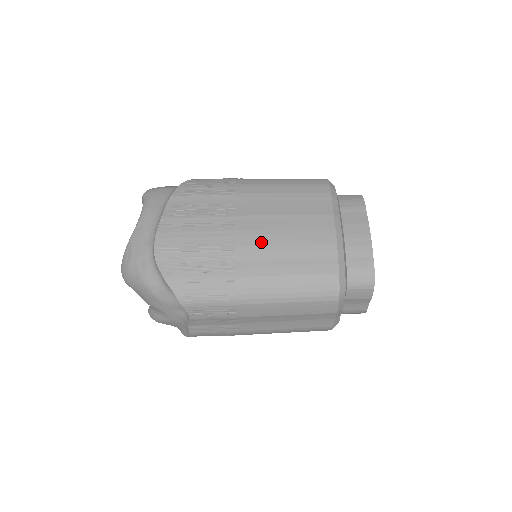
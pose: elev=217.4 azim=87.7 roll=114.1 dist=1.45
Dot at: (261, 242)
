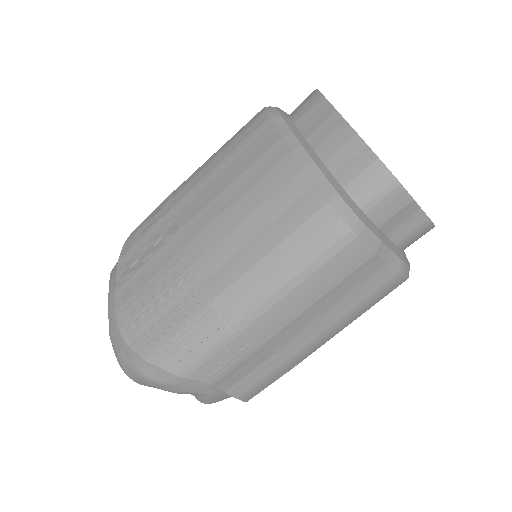
Dot at: (216, 238)
